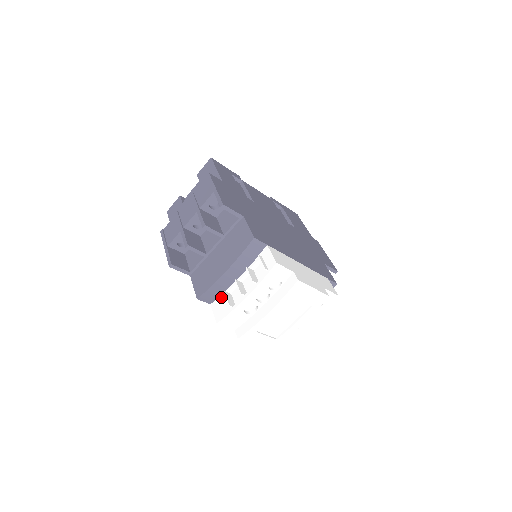
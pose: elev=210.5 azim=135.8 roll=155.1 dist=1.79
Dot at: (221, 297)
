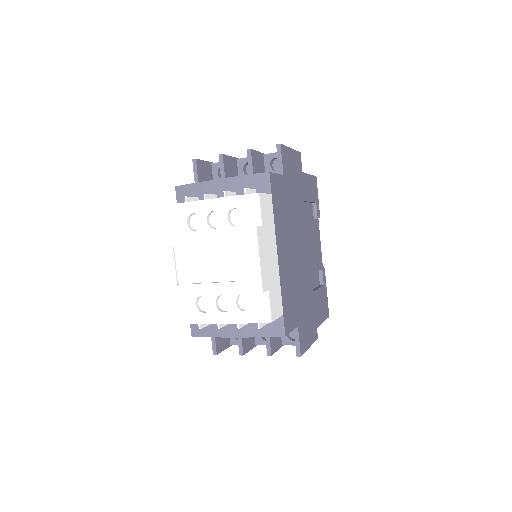
Dot at: occluded
